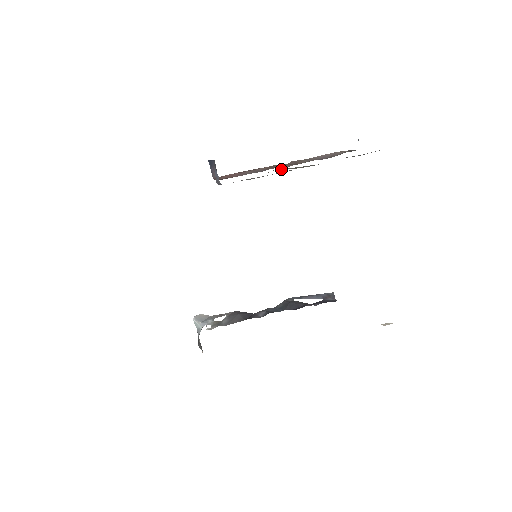
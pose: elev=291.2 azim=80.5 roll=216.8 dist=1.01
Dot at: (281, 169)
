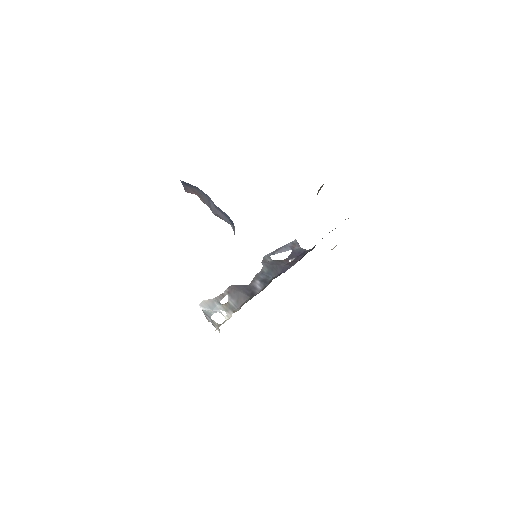
Dot at: occluded
